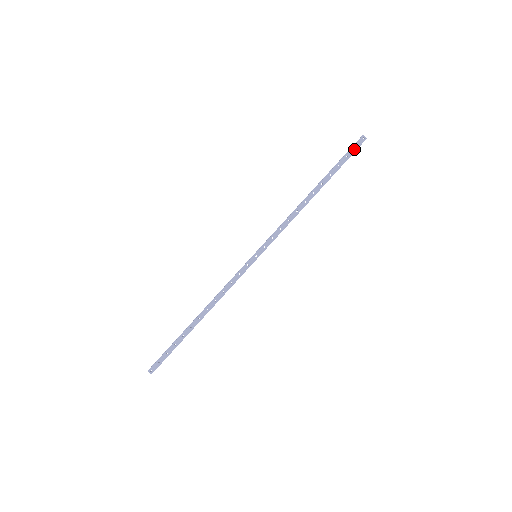
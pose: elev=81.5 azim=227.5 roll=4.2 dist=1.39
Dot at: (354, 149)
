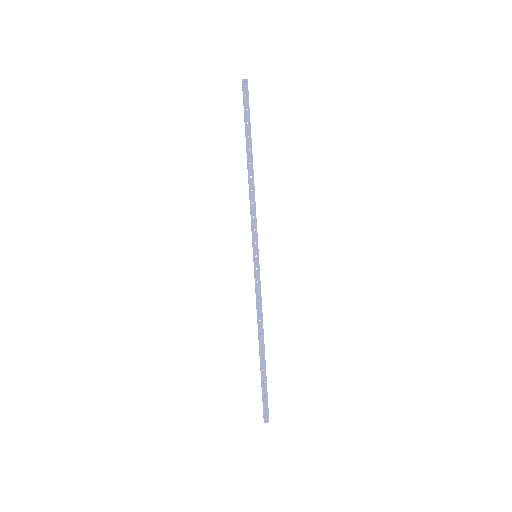
Dot at: (246, 98)
